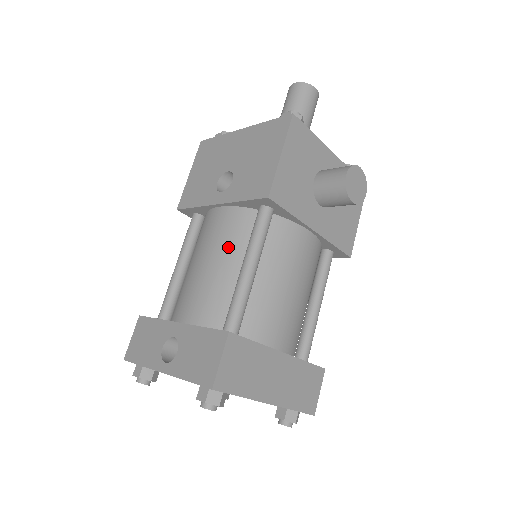
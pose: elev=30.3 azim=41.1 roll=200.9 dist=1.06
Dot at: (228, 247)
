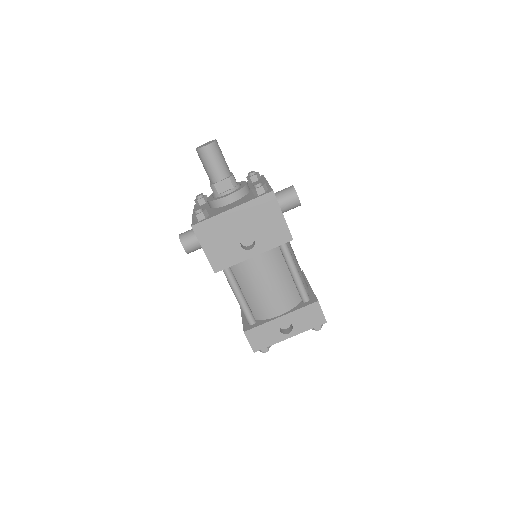
Dot at: (277, 271)
